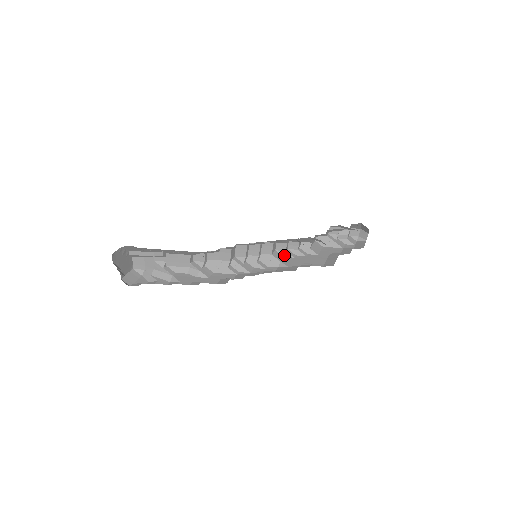
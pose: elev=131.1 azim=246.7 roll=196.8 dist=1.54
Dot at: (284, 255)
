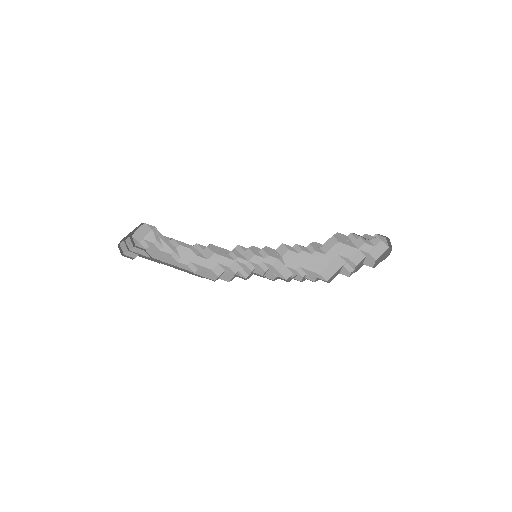
Dot at: (290, 249)
